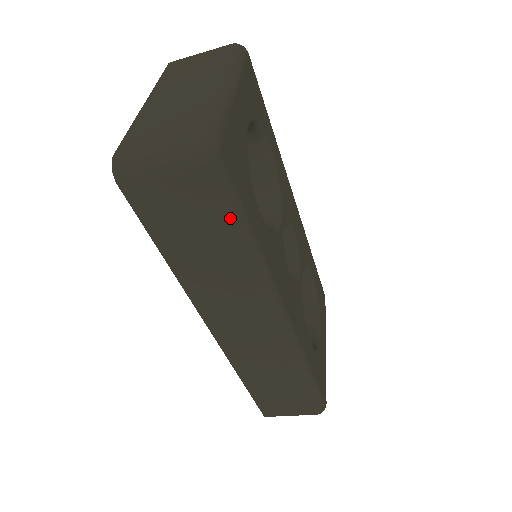
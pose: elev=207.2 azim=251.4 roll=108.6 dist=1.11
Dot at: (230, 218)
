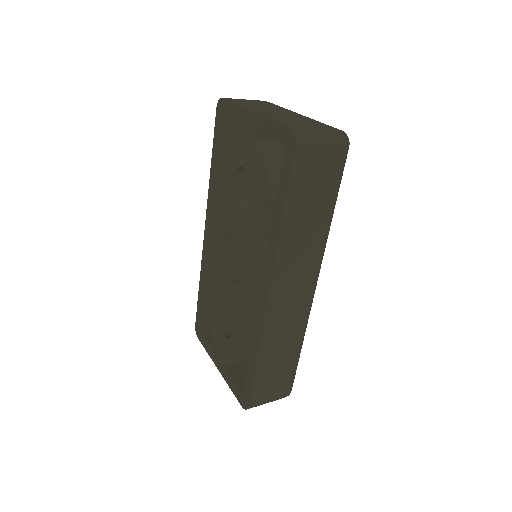
Dot at: (337, 189)
